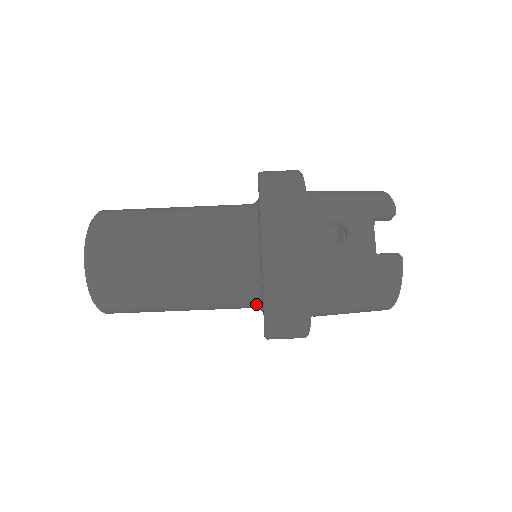
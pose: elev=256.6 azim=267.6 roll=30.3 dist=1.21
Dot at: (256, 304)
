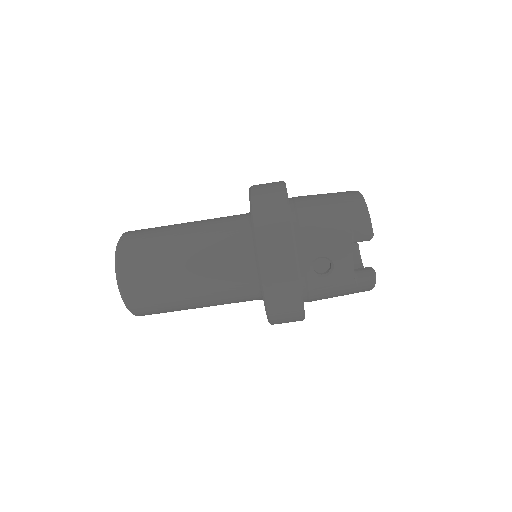
Dot at: occluded
